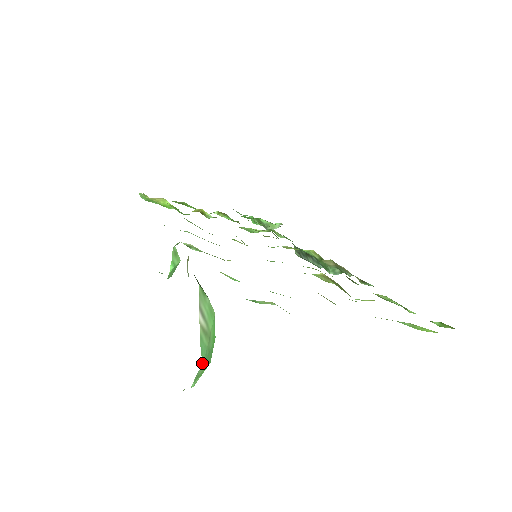
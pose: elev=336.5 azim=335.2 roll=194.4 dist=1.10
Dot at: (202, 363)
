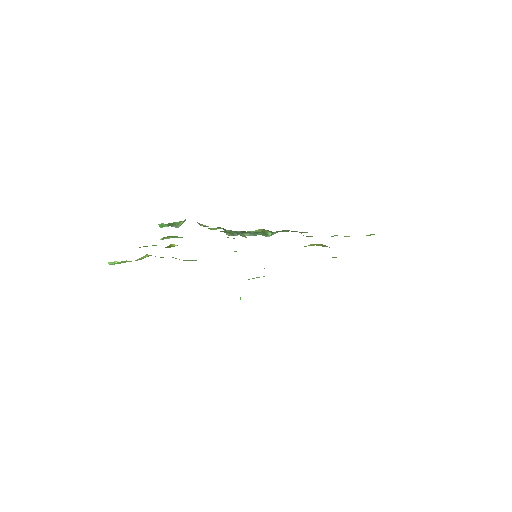
Dot at: occluded
